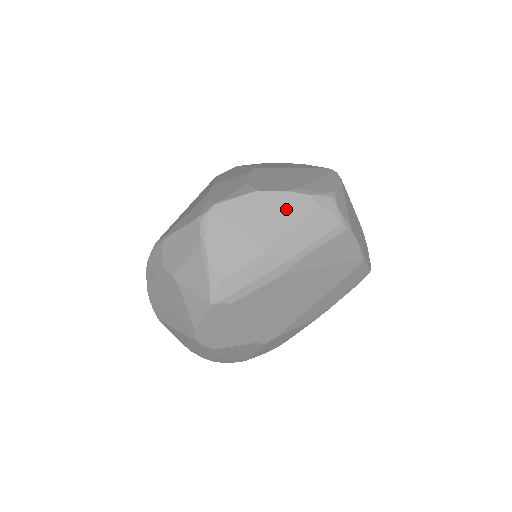
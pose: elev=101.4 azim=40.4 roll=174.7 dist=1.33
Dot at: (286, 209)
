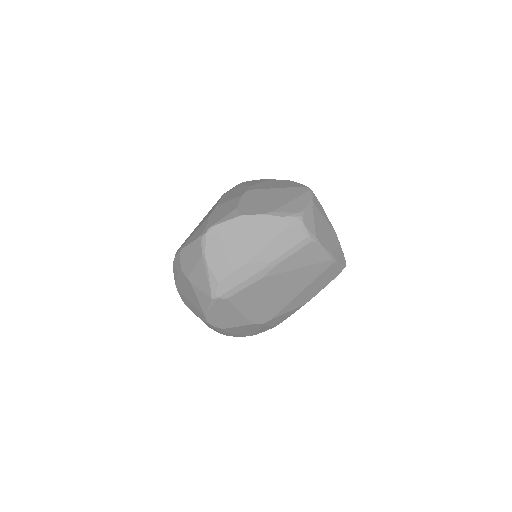
Dot at: (263, 228)
